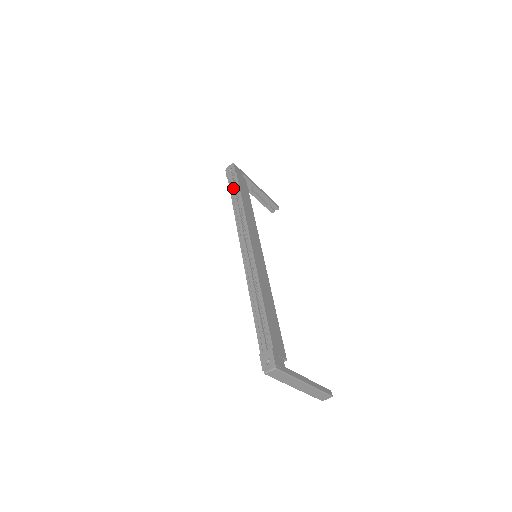
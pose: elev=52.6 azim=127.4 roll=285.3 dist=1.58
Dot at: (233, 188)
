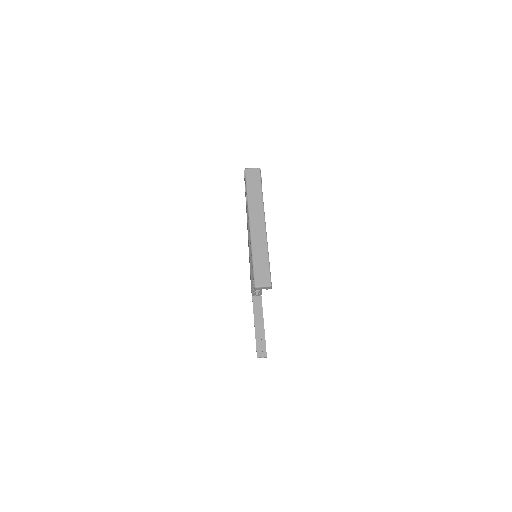
Dot at: occluded
